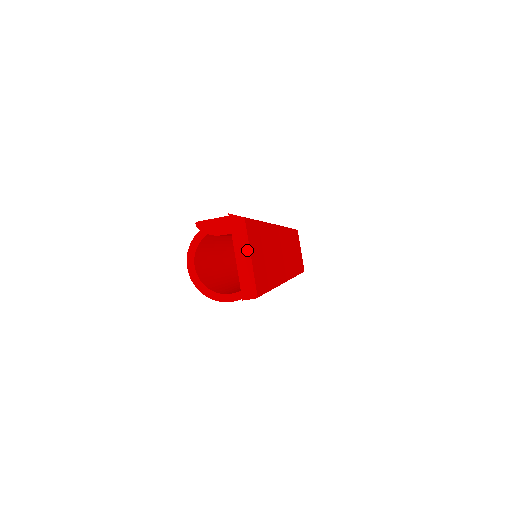
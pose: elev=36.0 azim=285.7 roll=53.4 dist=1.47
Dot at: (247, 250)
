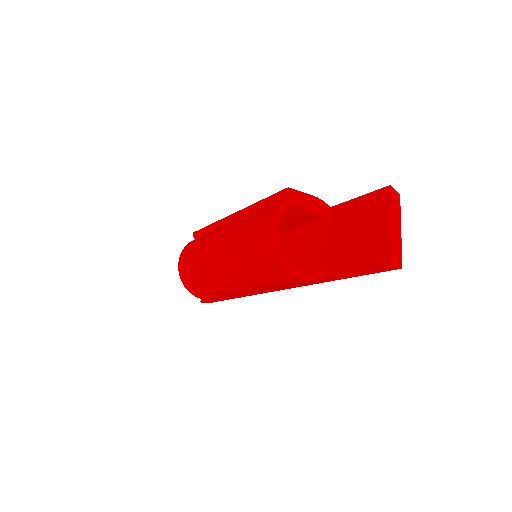
Dot at: (399, 223)
